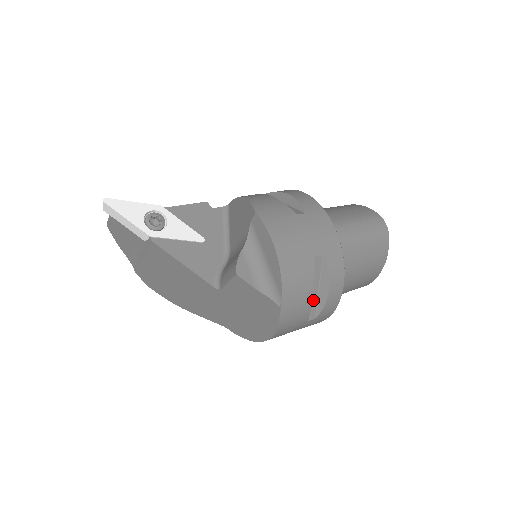
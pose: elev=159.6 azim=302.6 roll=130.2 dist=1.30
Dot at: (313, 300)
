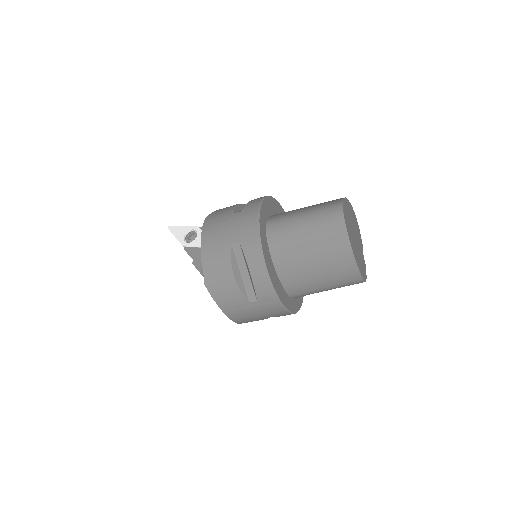
Dot at: (247, 283)
